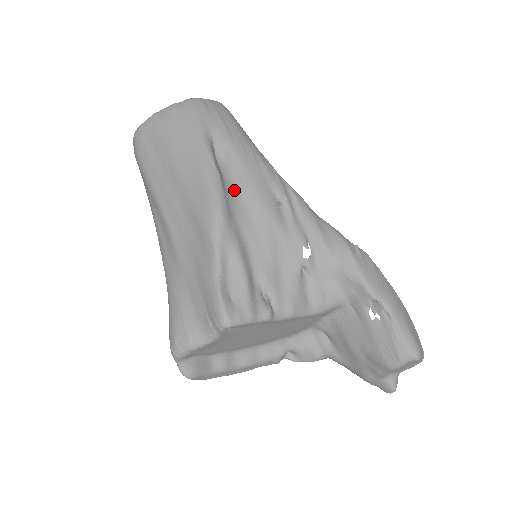
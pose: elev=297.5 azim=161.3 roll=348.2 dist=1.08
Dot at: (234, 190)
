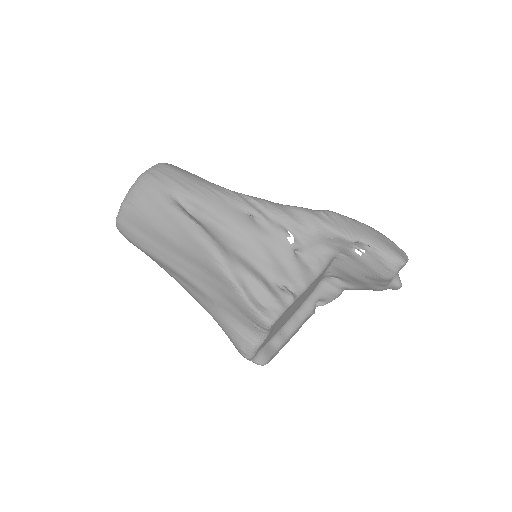
Dot at: (216, 228)
